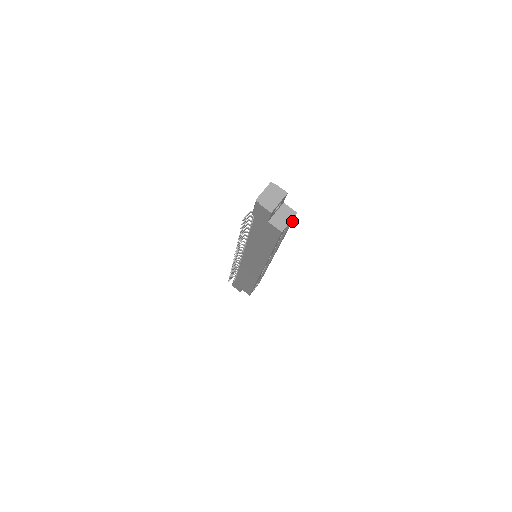
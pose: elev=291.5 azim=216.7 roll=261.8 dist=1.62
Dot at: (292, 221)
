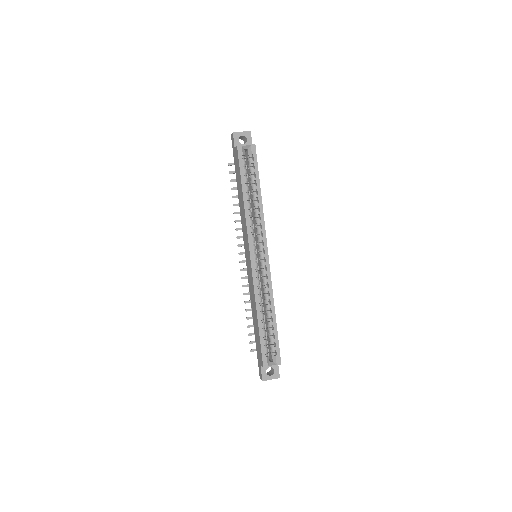
Dot at: (256, 159)
